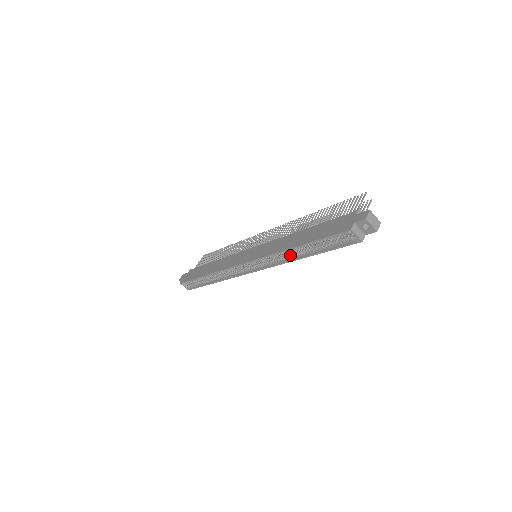
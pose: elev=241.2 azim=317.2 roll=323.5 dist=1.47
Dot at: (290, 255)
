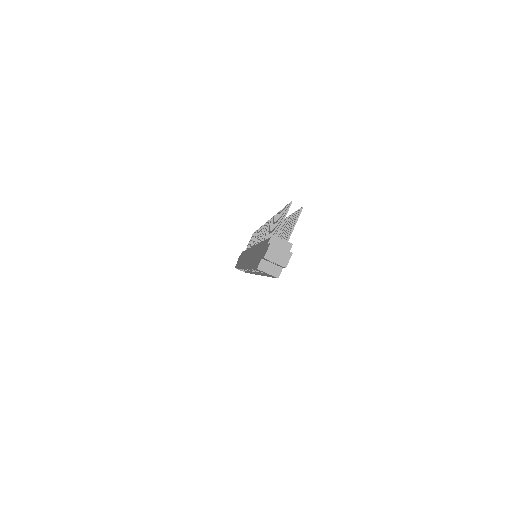
Dot at: (258, 270)
